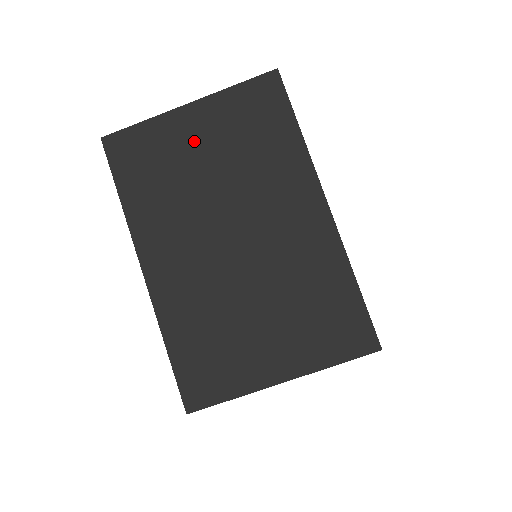
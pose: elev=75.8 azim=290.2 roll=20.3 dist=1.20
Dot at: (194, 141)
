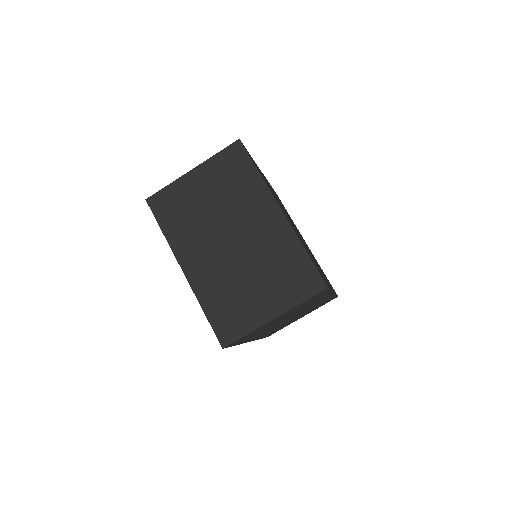
Dot at: (199, 190)
